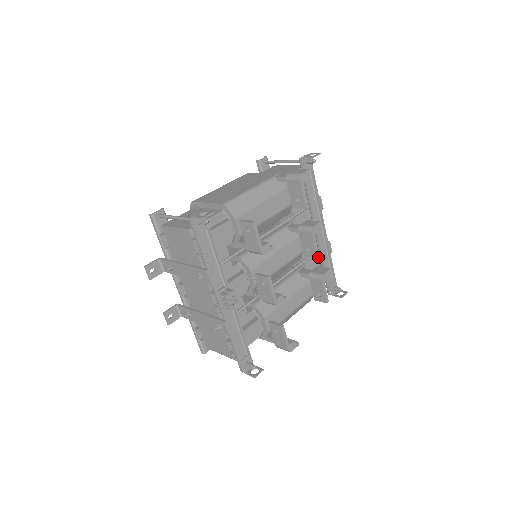
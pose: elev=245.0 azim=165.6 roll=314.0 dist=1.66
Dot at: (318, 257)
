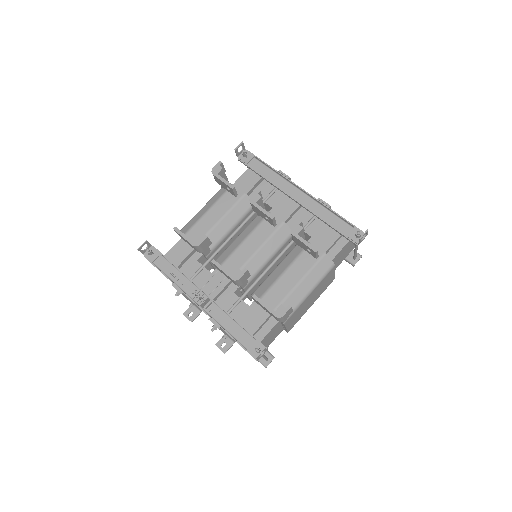
Dot at: (273, 218)
